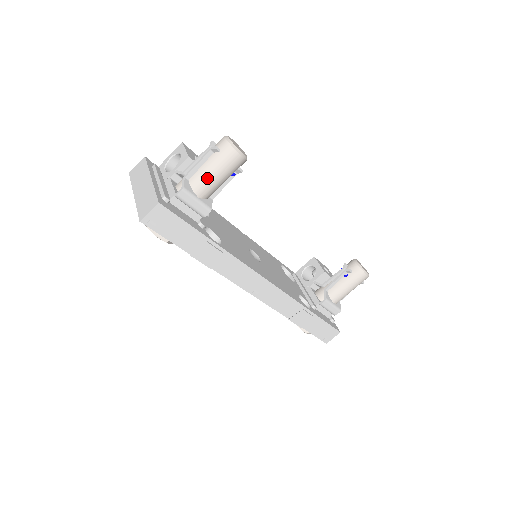
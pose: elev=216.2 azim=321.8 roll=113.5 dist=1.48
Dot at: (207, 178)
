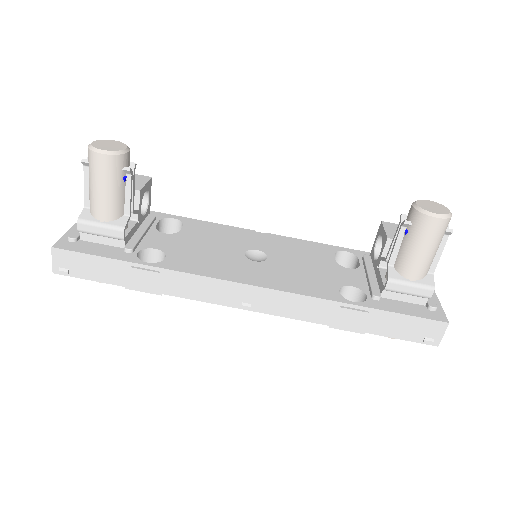
Dot at: (95, 197)
